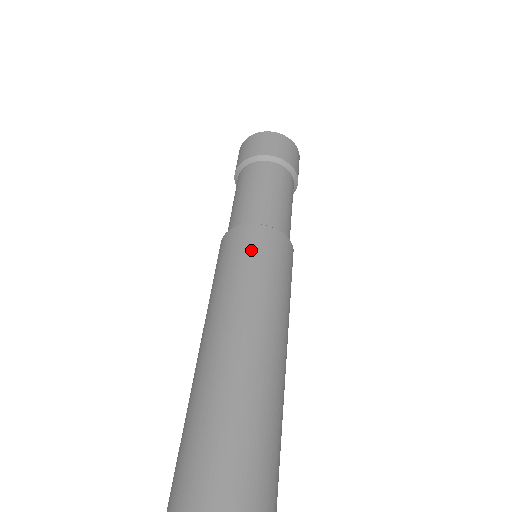
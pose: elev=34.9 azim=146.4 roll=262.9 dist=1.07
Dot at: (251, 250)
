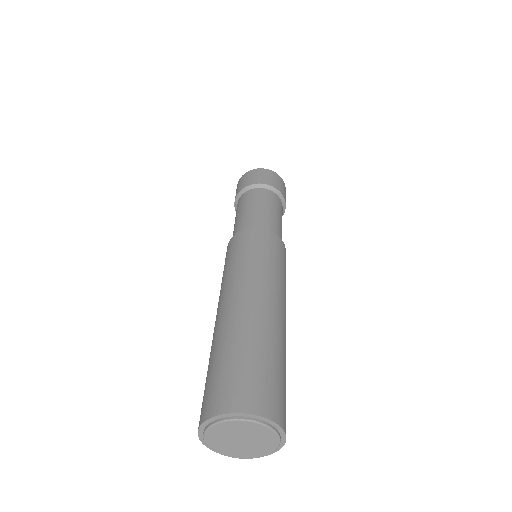
Dot at: (279, 253)
